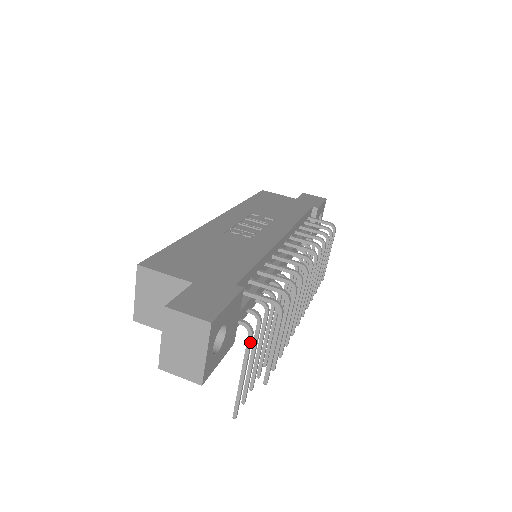
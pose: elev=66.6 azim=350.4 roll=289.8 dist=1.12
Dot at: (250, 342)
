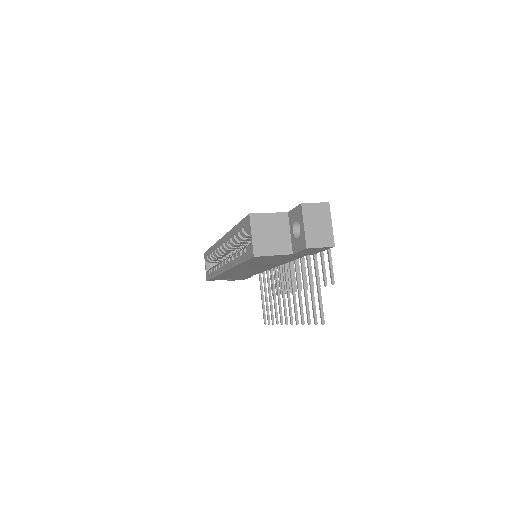
Dot at: (316, 258)
